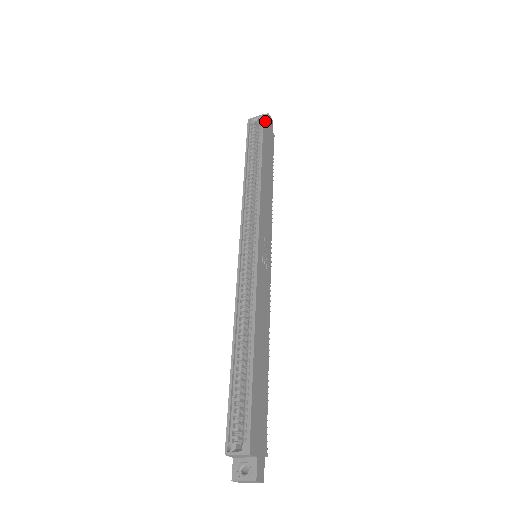
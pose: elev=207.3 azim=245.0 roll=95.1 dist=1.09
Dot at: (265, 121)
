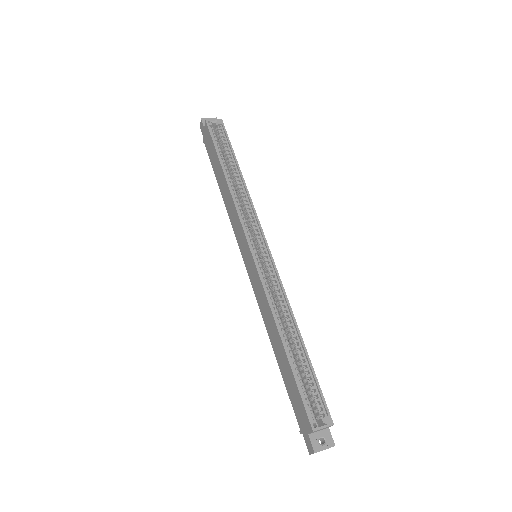
Dot at: (222, 126)
